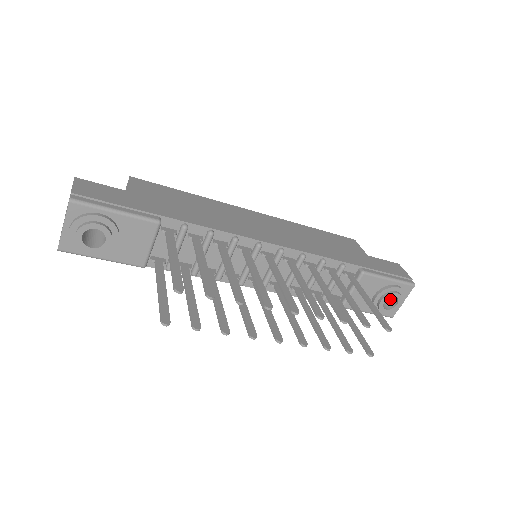
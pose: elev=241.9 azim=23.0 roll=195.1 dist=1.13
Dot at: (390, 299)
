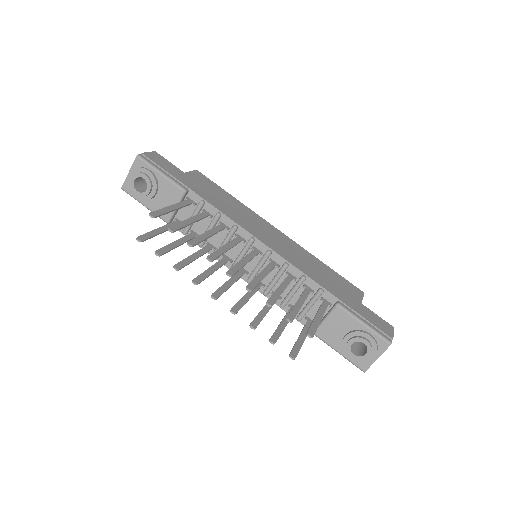
Dot at: (365, 350)
